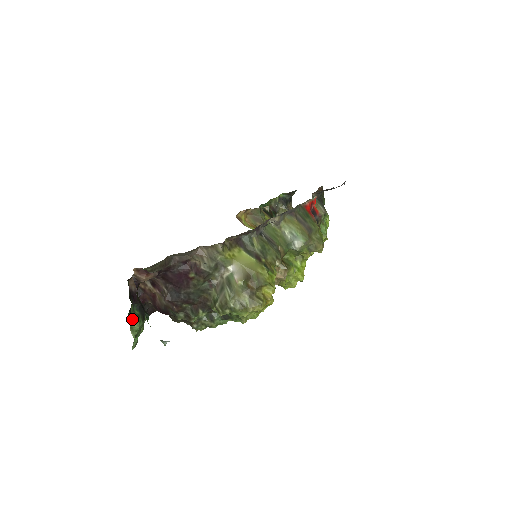
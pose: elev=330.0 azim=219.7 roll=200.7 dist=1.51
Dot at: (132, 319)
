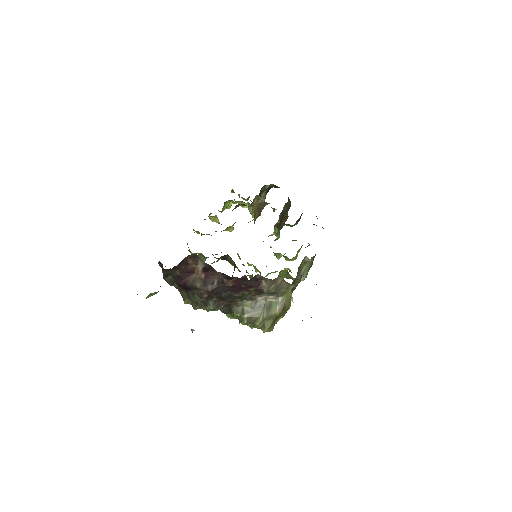
Dot at: occluded
